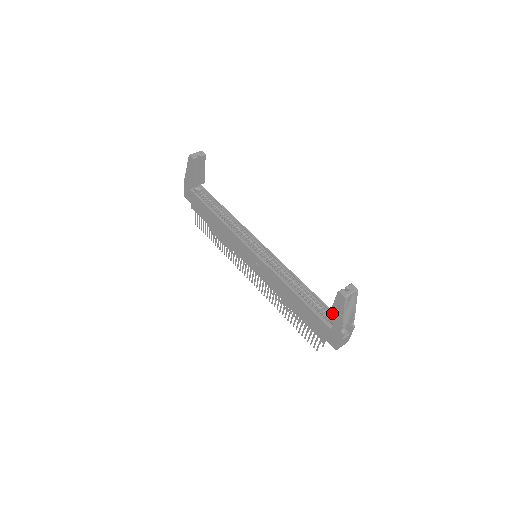
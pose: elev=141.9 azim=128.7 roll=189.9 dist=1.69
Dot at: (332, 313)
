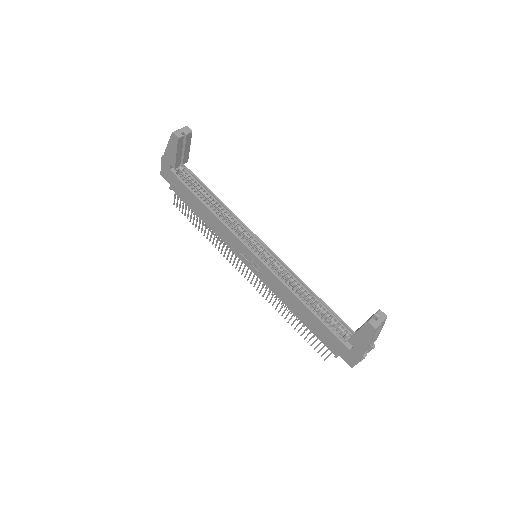
Dot at: (355, 337)
